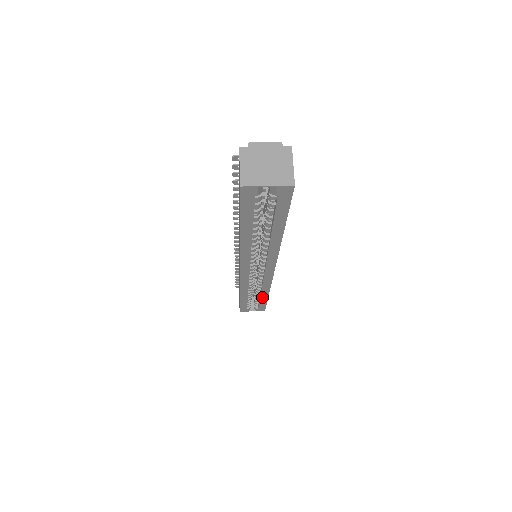
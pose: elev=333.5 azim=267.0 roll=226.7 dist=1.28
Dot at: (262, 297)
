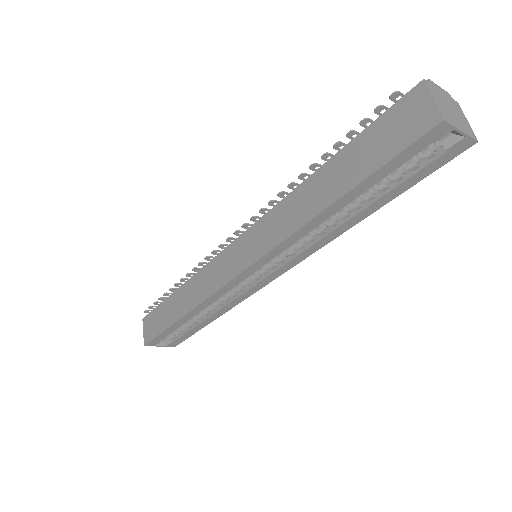
Dot at: (204, 322)
